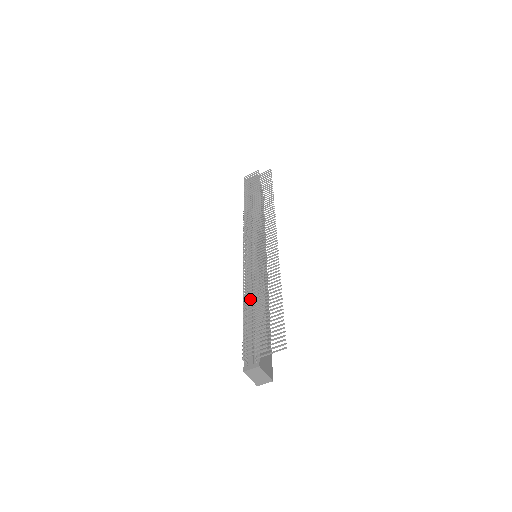
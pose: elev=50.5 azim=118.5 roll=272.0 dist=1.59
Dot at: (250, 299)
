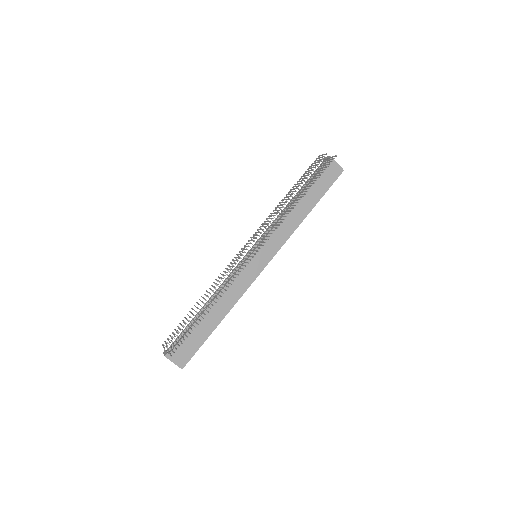
Dot at: (200, 300)
